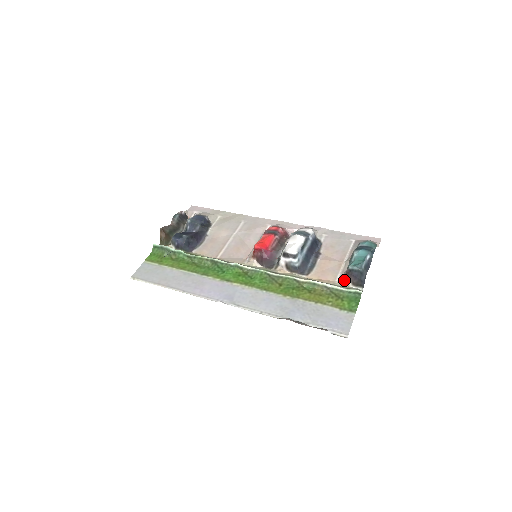
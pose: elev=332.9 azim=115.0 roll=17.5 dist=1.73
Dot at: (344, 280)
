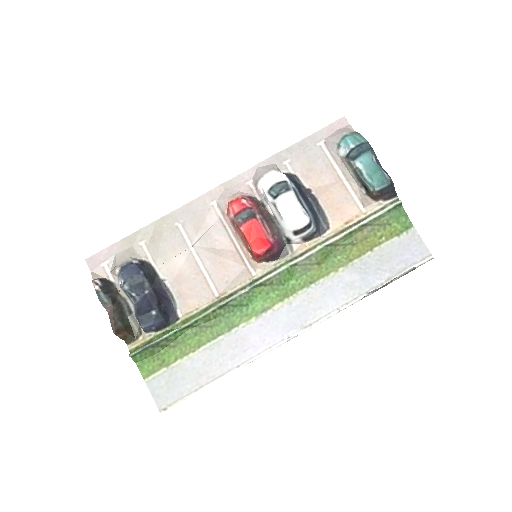
Dot at: (372, 203)
